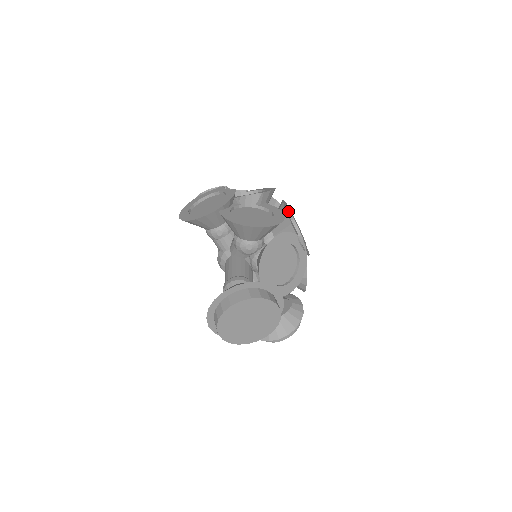
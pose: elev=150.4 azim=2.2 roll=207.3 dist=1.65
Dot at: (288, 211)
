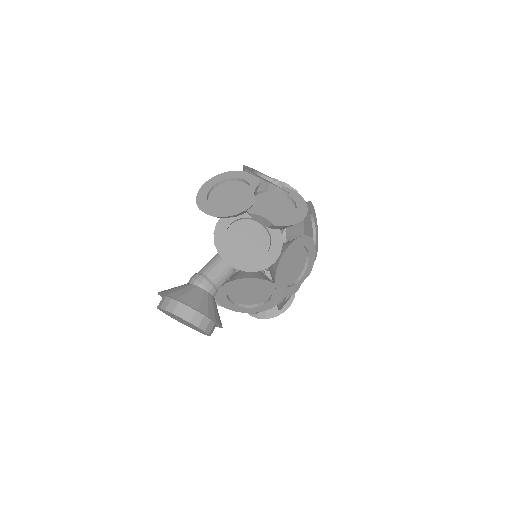
Dot at: (303, 245)
